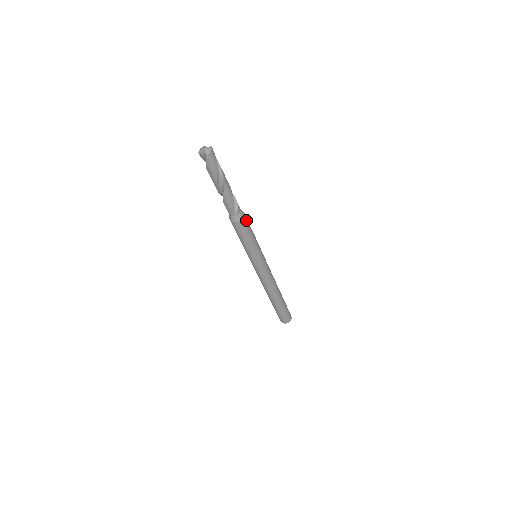
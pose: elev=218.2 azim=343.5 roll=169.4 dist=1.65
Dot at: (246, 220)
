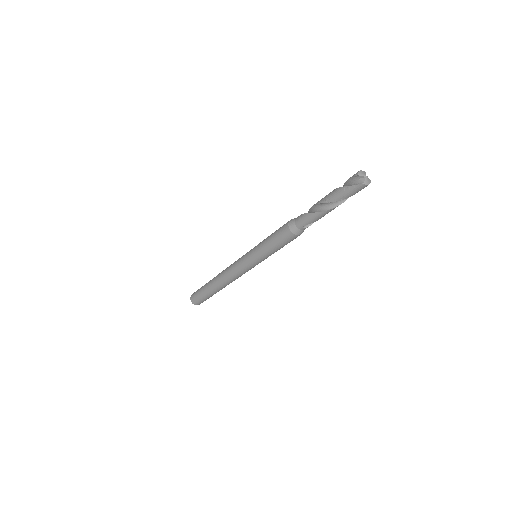
Dot at: occluded
